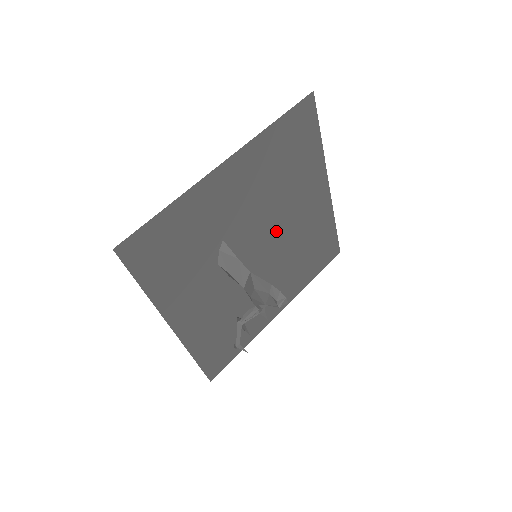
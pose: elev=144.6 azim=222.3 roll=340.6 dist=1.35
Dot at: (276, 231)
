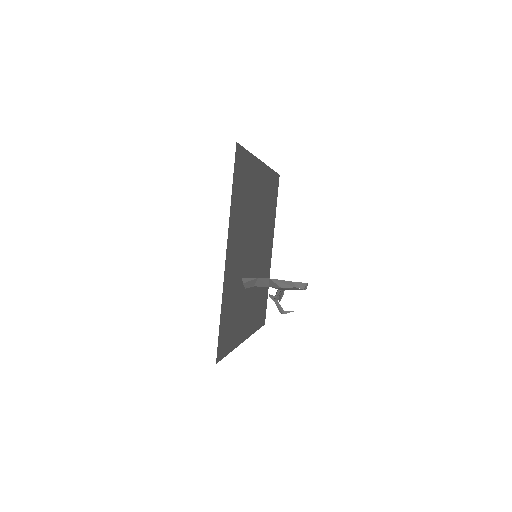
Dot at: (255, 228)
